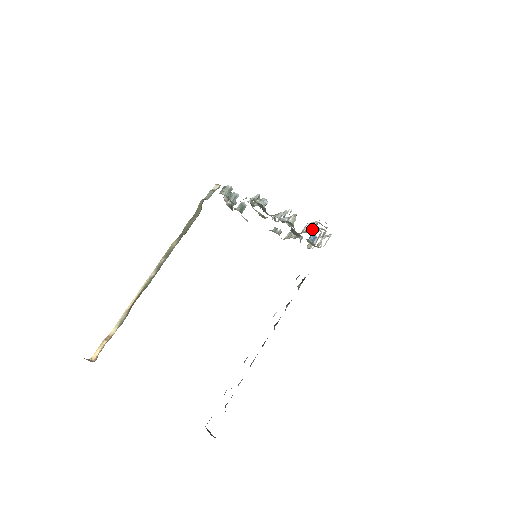
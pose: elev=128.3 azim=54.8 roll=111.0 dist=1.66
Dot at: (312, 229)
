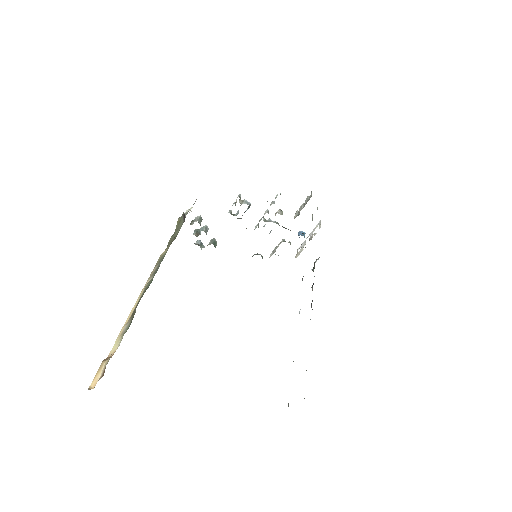
Dot at: (308, 200)
